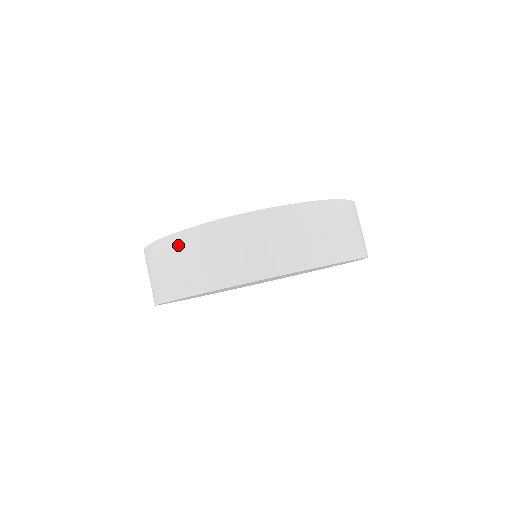
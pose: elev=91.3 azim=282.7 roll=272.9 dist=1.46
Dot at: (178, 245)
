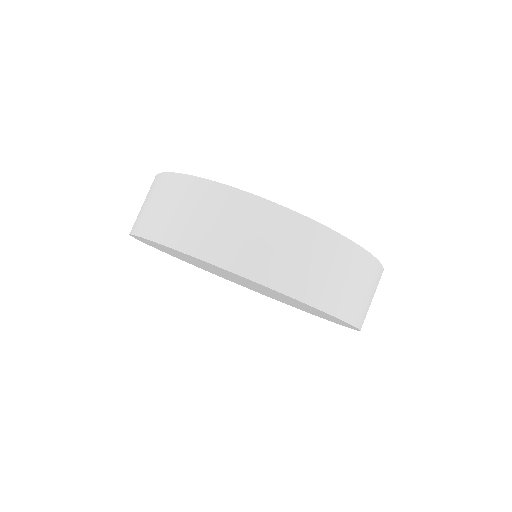
Dot at: (212, 196)
